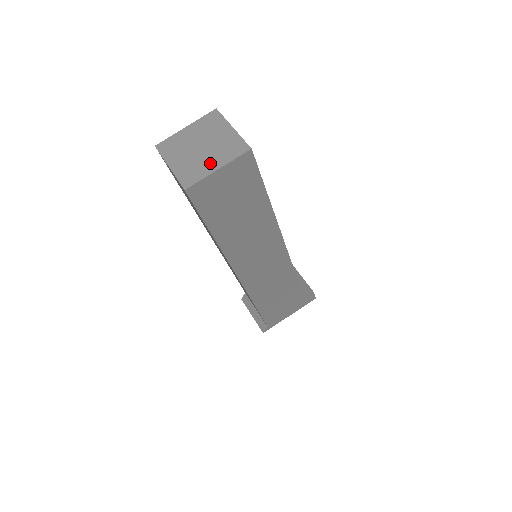
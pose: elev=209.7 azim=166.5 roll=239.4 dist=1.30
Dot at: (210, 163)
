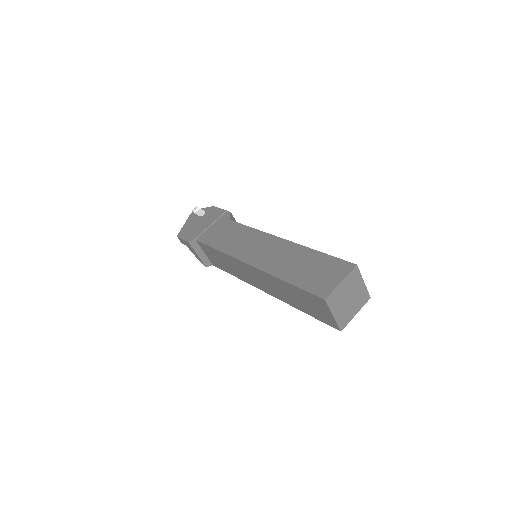
Dot at: (353, 311)
